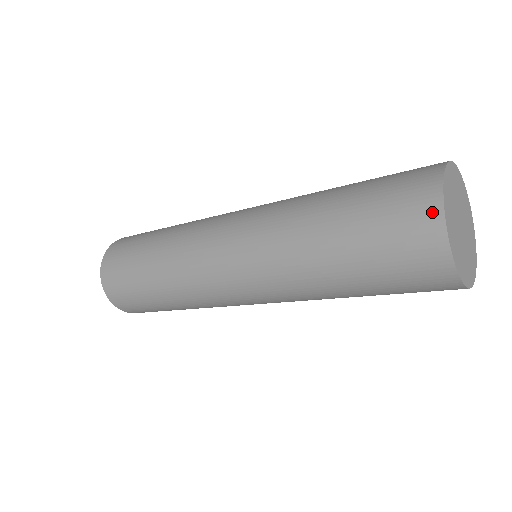
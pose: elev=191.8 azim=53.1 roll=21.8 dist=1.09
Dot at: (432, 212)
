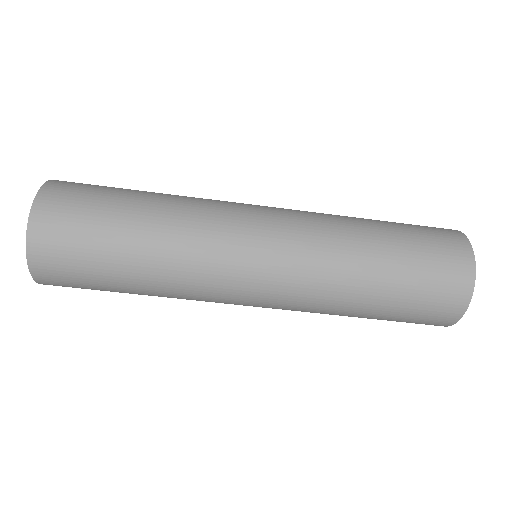
Dot at: occluded
